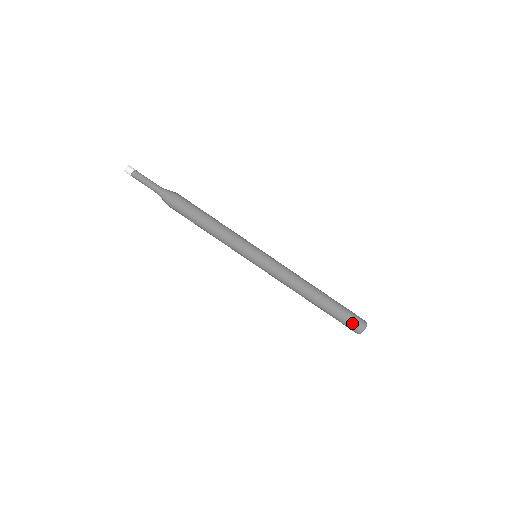
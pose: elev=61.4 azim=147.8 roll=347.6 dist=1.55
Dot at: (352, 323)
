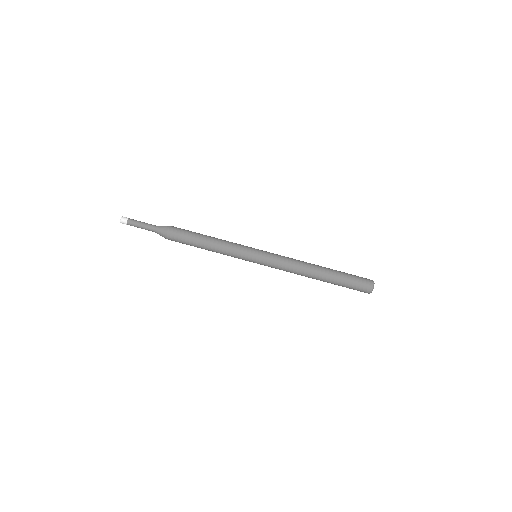
Dot at: (358, 290)
